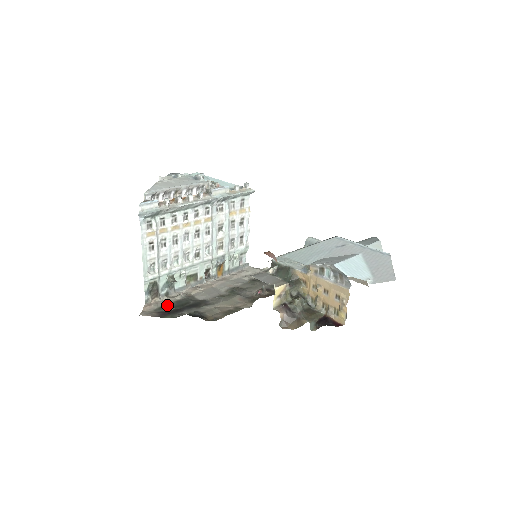
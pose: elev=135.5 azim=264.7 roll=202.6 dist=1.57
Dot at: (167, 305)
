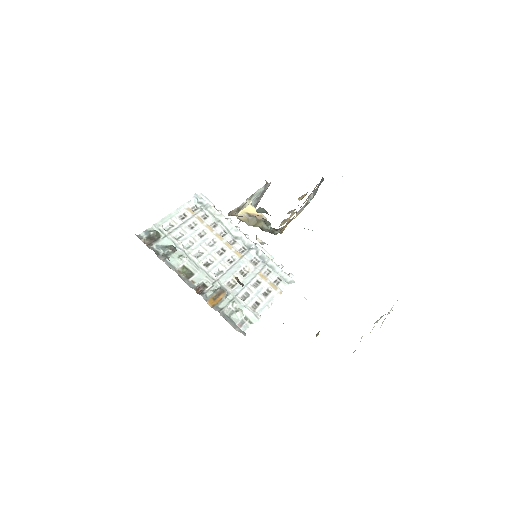
Dot at: occluded
